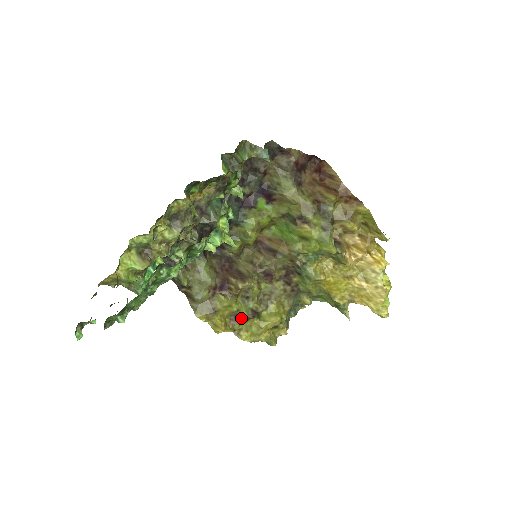
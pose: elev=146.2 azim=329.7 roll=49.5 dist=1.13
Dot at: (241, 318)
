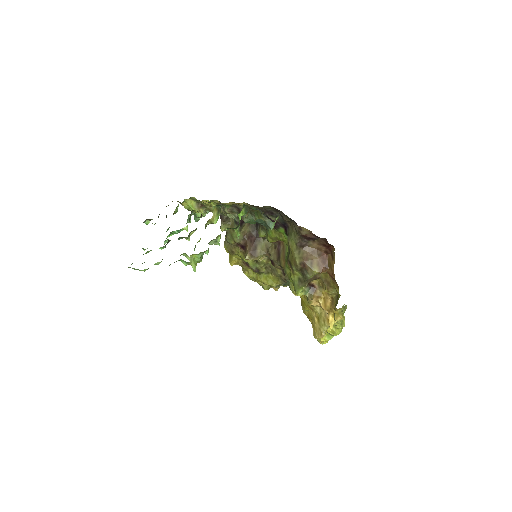
Dot at: (249, 266)
